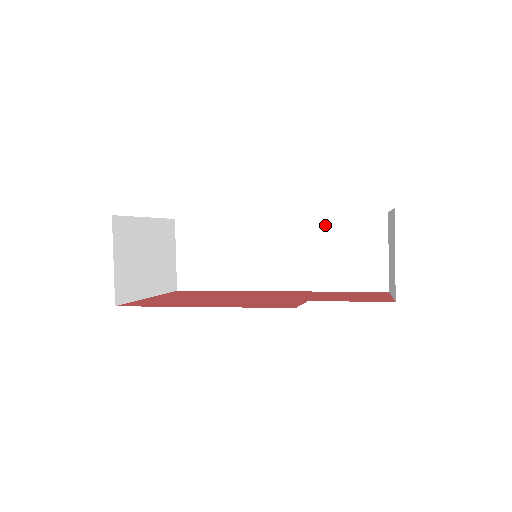
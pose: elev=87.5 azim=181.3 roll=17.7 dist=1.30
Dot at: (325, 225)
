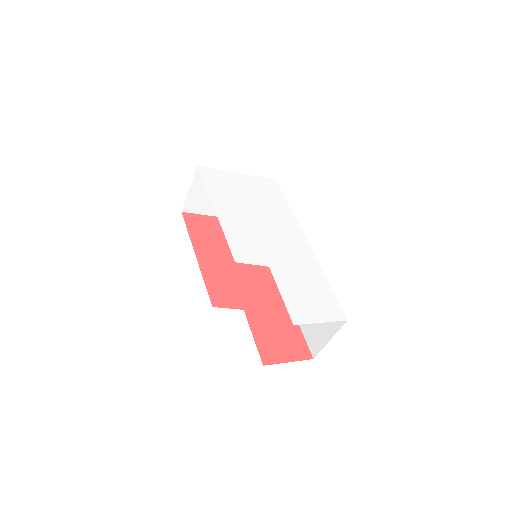
Dot at: occluded
